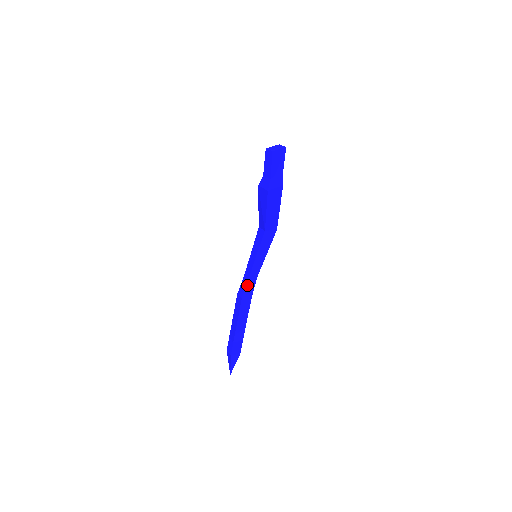
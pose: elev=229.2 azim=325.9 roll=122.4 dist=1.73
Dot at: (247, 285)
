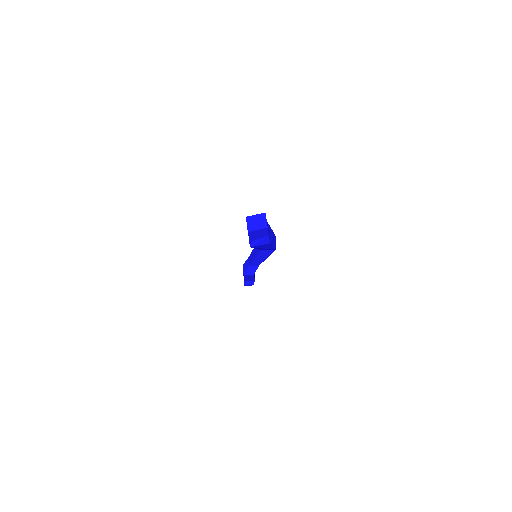
Dot at: (248, 269)
